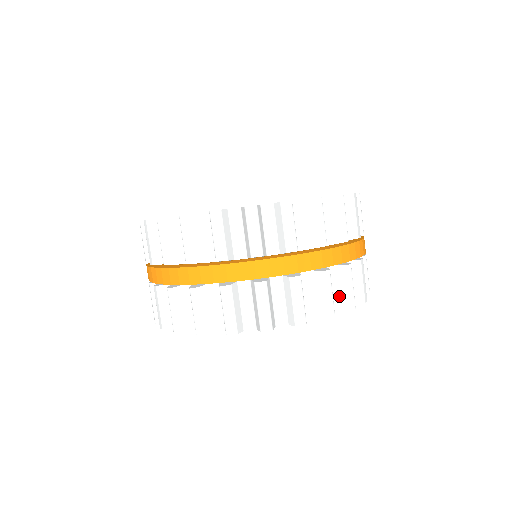
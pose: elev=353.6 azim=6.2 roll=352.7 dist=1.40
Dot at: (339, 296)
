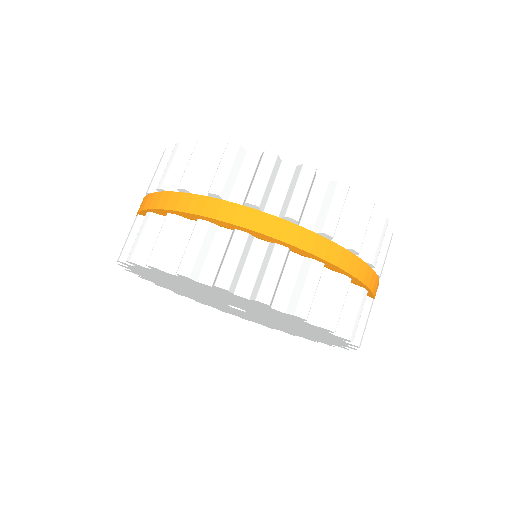
Dot at: (293, 294)
